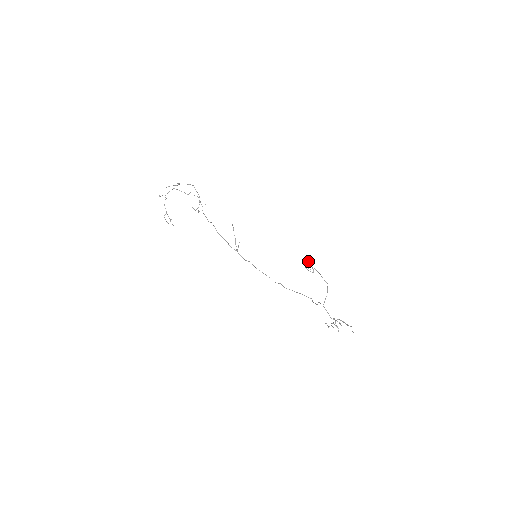
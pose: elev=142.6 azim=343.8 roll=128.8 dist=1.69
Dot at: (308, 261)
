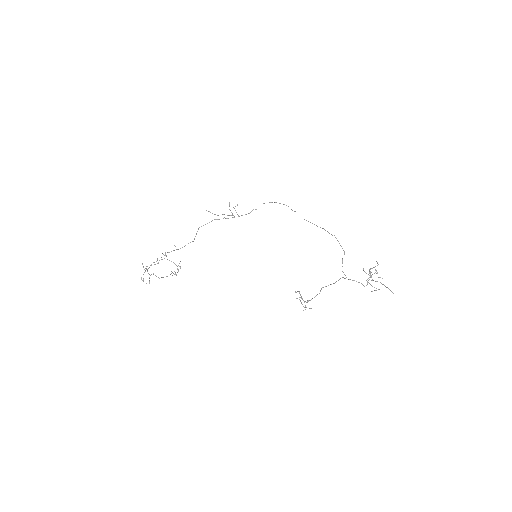
Dot at: (299, 292)
